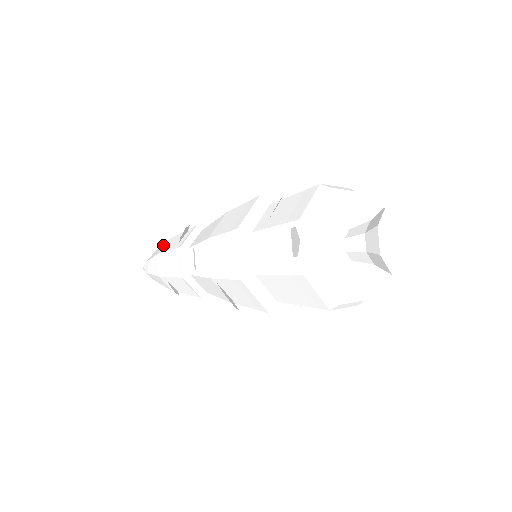
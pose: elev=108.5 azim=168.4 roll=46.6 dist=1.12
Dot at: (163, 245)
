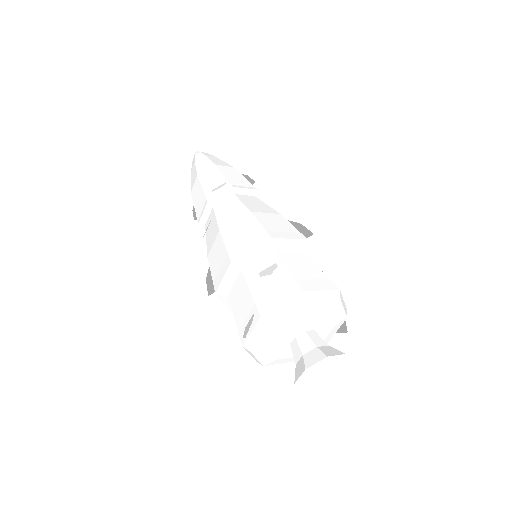
Dot at: (208, 166)
